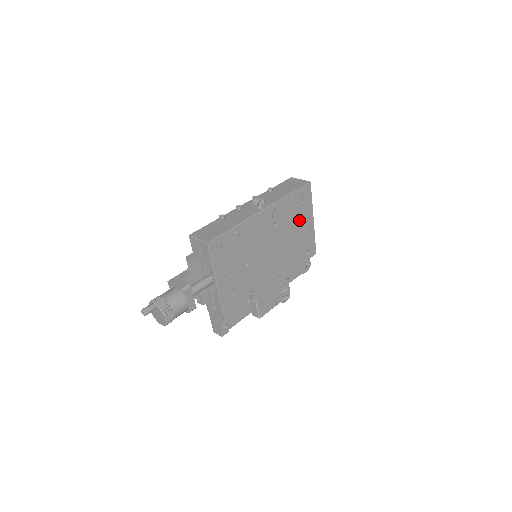
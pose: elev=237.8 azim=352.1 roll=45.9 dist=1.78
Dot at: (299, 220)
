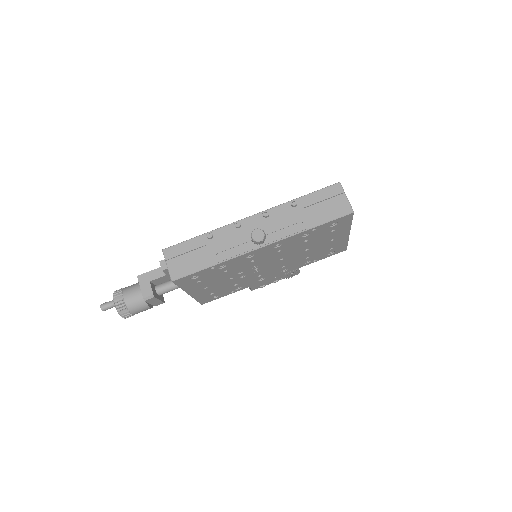
Dot at: (323, 239)
